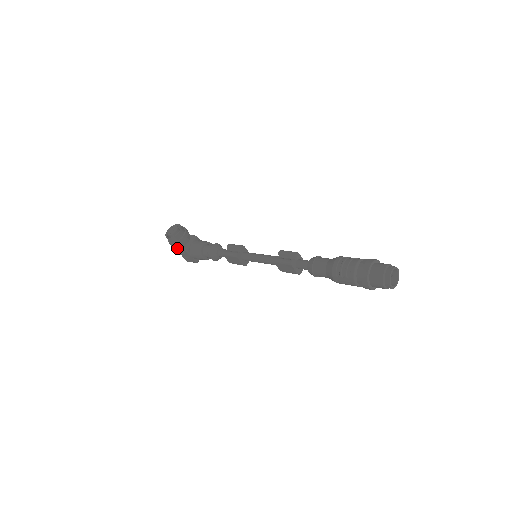
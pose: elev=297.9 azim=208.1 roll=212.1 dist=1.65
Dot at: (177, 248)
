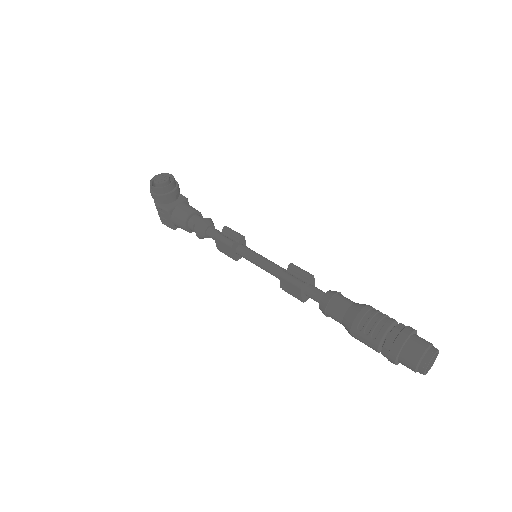
Dot at: (157, 202)
